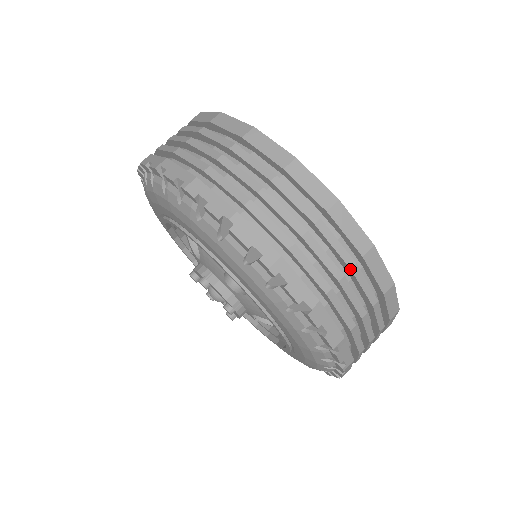
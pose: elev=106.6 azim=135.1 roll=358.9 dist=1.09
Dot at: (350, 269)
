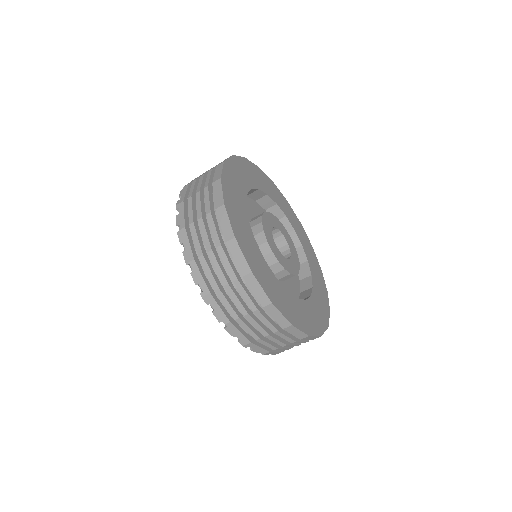
Dot at: occluded
